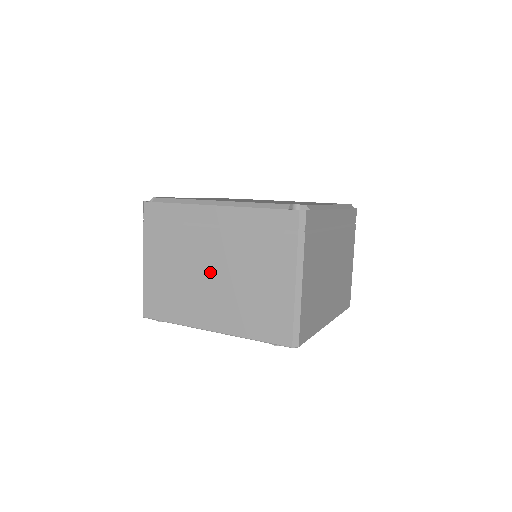
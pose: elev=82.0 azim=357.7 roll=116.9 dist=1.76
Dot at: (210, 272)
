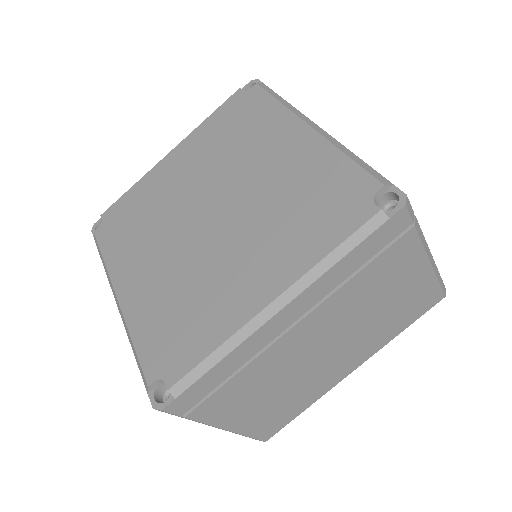
Dot at: (321, 351)
